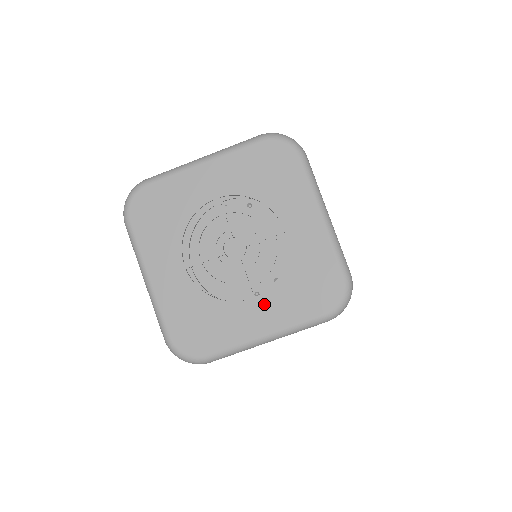
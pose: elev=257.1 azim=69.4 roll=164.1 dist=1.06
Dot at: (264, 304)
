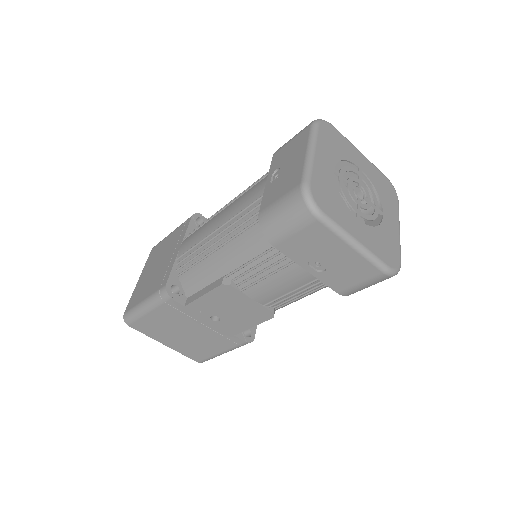
Dot at: (387, 213)
